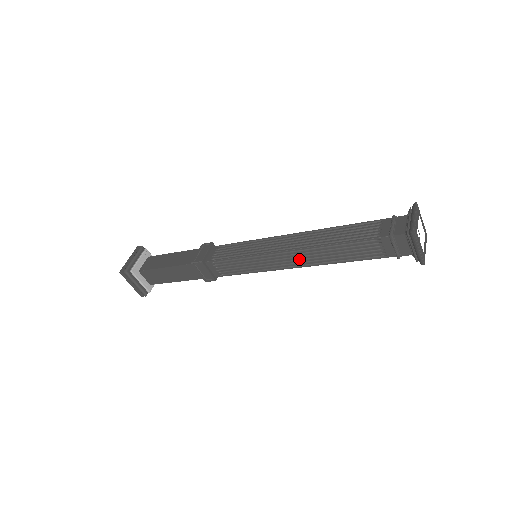
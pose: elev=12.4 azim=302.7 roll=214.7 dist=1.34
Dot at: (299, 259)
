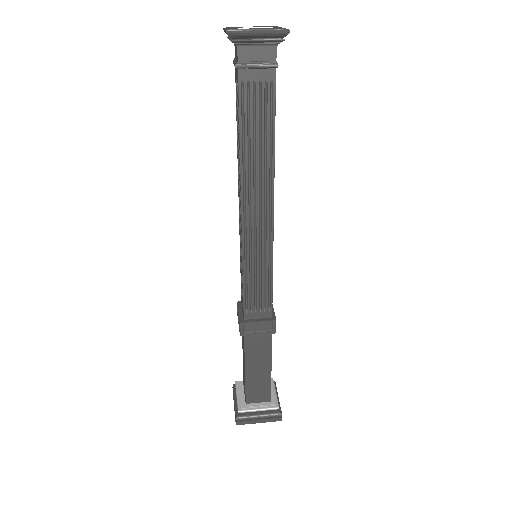
Dot at: (260, 201)
